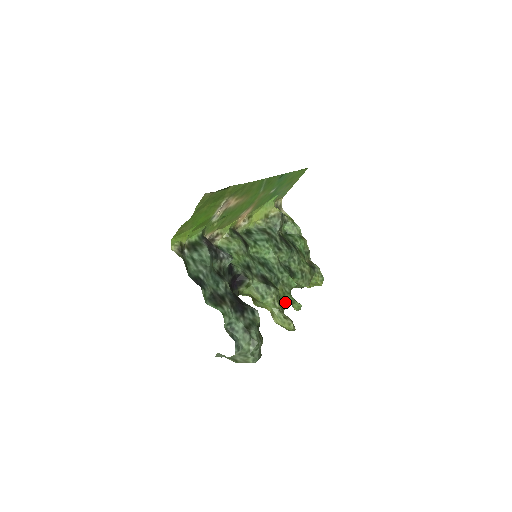
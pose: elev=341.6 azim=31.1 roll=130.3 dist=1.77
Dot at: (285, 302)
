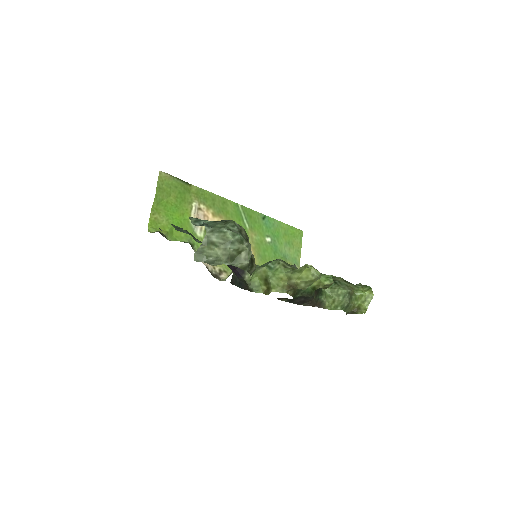
Dot at: occluded
